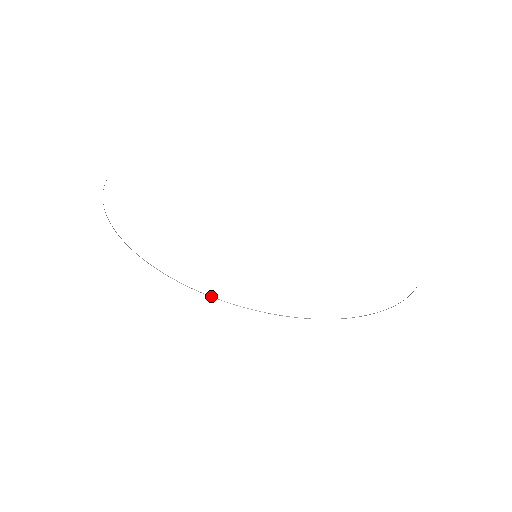
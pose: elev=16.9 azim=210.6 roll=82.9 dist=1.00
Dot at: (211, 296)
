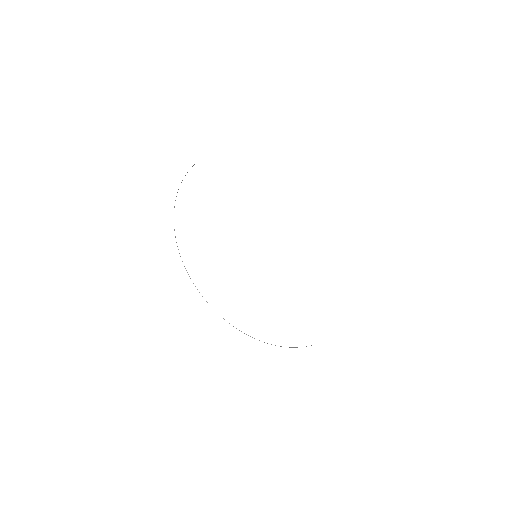
Dot at: occluded
